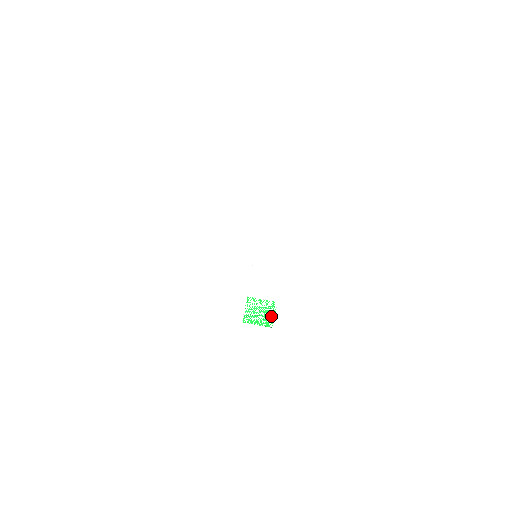
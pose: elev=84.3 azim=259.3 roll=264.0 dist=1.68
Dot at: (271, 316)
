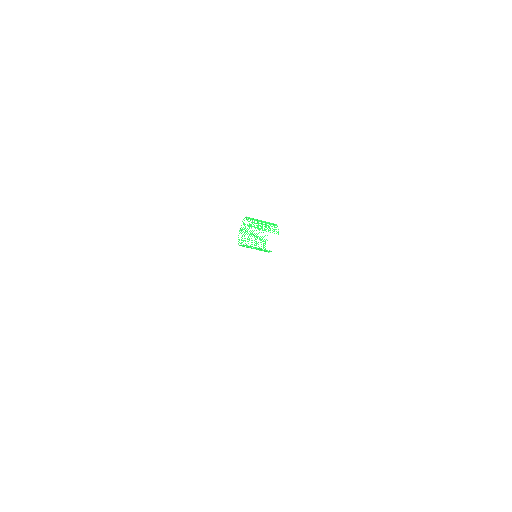
Dot at: (265, 251)
